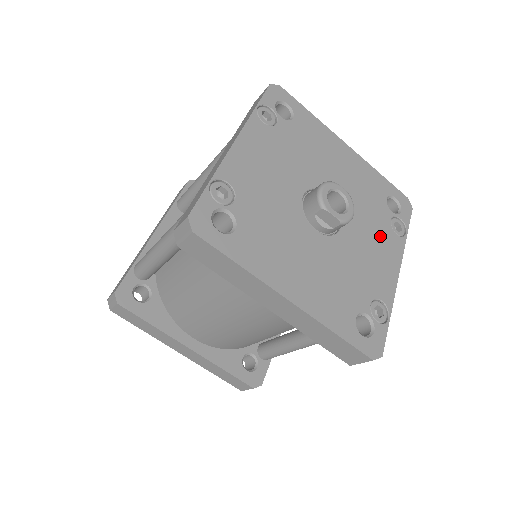
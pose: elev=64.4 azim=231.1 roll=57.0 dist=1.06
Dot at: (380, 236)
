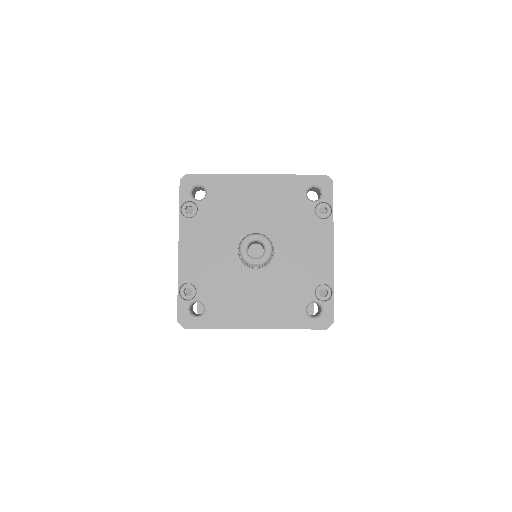
Dot at: (308, 233)
